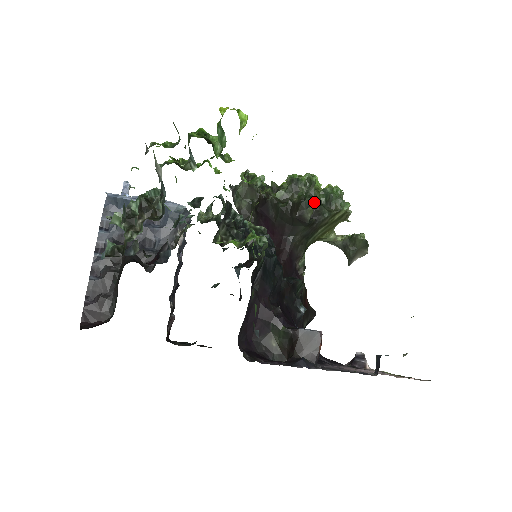
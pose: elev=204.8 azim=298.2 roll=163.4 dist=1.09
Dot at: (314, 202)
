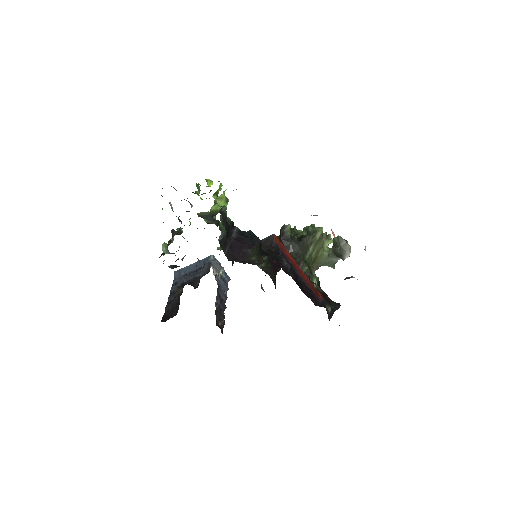
Dot at: (287, 225)
